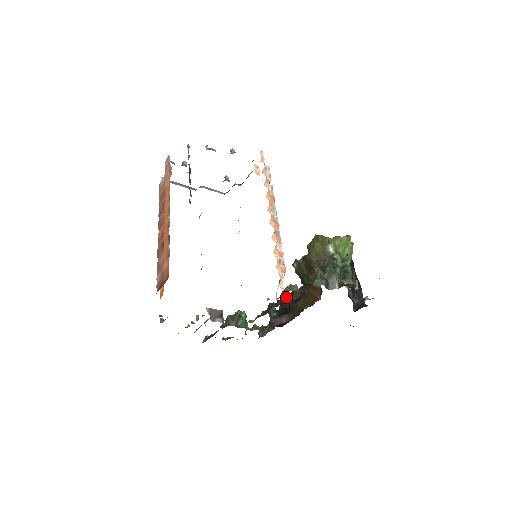
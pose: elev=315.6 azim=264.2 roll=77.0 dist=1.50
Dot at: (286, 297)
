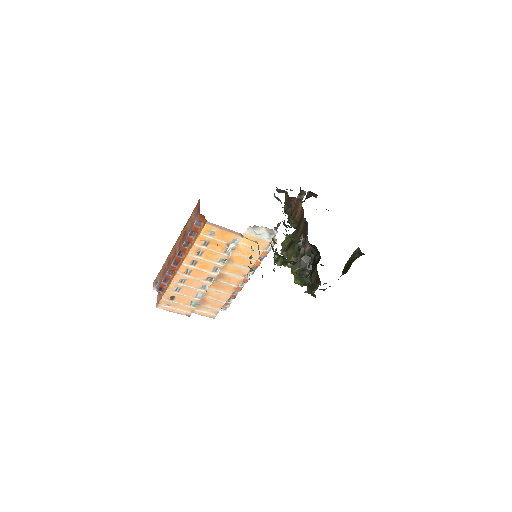
Dot at: occluded
